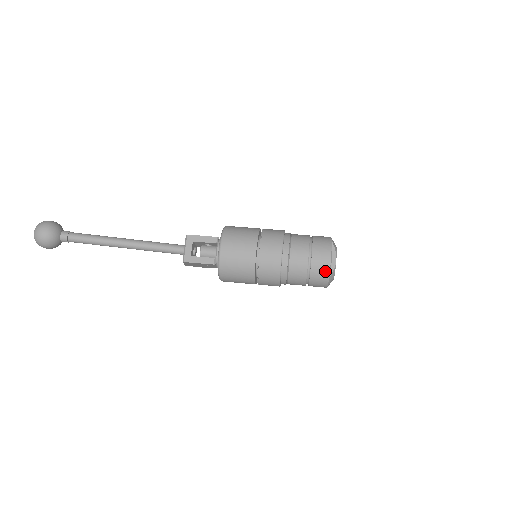
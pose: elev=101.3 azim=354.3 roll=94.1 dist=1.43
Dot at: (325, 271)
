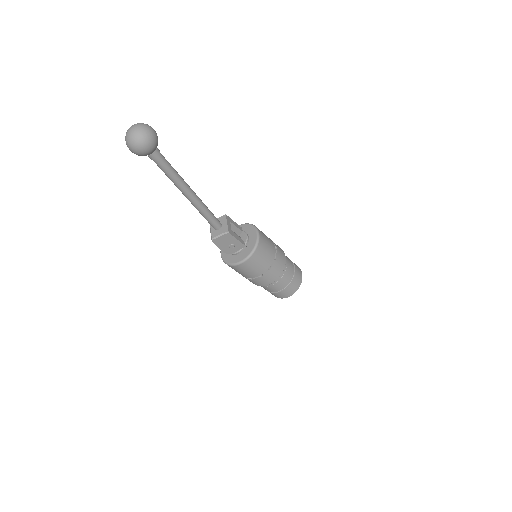
Dot at: (300, 280)
